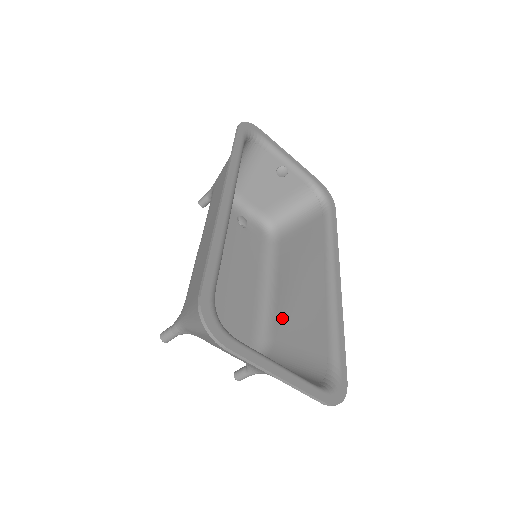
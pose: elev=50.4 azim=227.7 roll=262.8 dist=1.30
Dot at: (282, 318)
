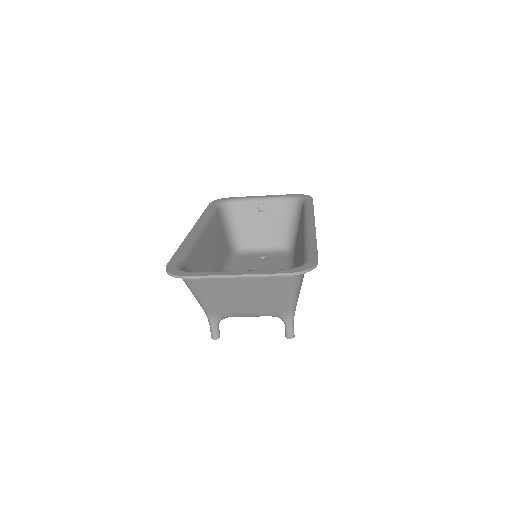
Dot at: occluded
